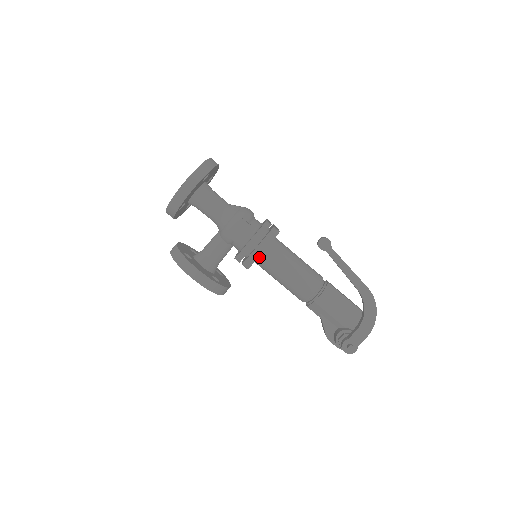
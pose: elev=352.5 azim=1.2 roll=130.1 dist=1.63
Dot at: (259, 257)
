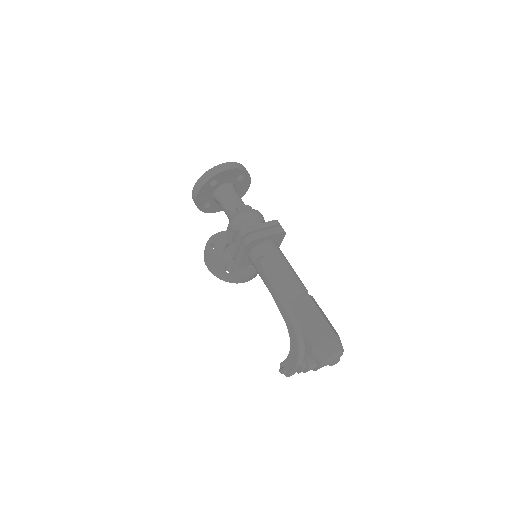
Dot at: (249, 259)
